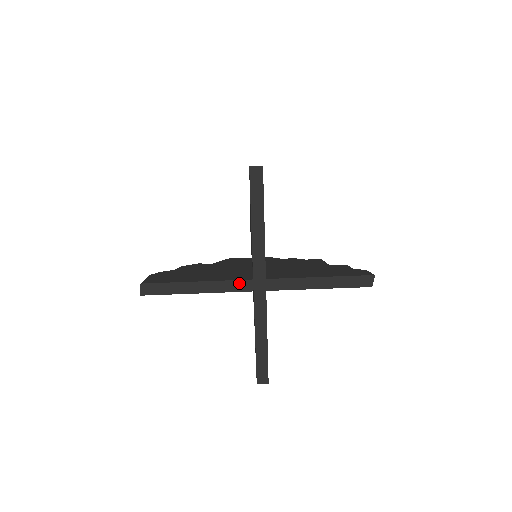
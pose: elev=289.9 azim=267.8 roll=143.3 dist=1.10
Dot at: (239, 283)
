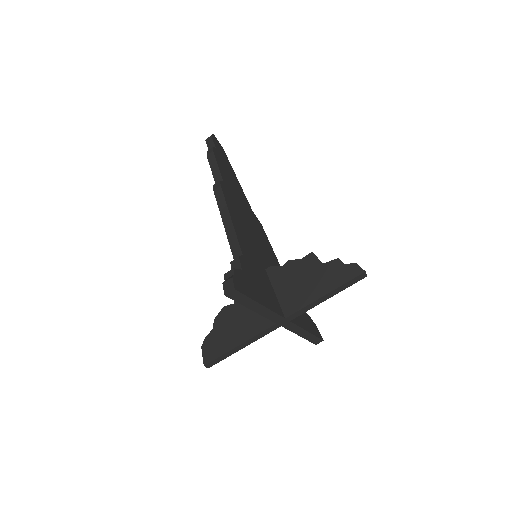
Dot at: (268, 330)
